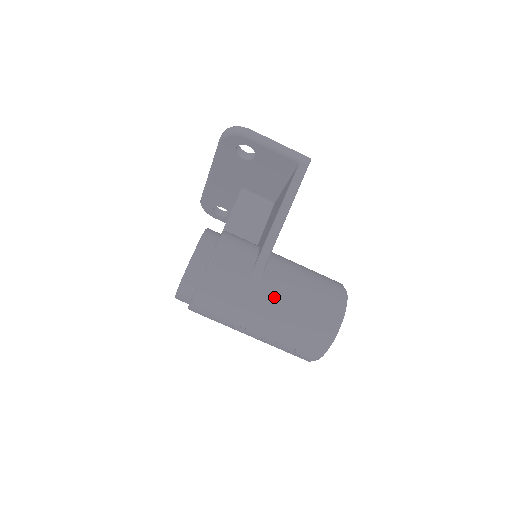
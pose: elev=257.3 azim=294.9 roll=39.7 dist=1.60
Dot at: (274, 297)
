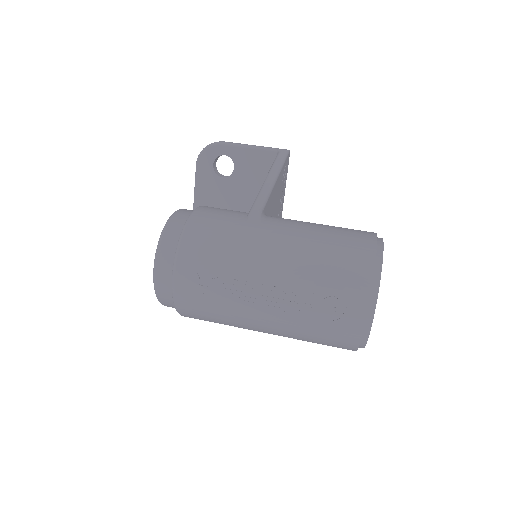
Dot at: (281, 229)
